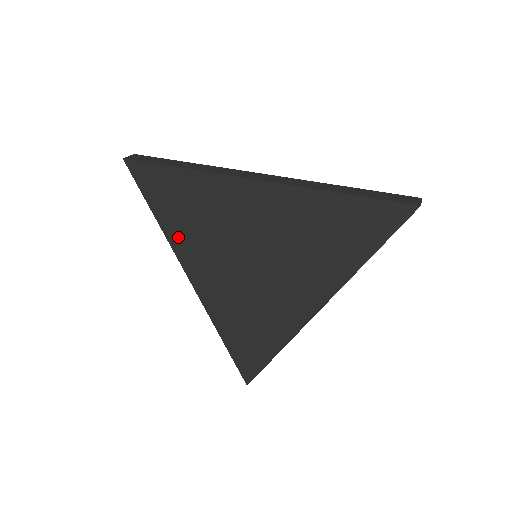
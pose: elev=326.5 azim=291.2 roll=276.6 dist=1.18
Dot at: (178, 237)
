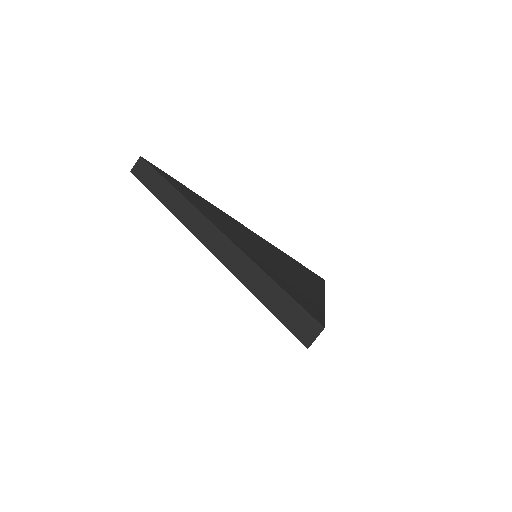
Dot at: occluded
